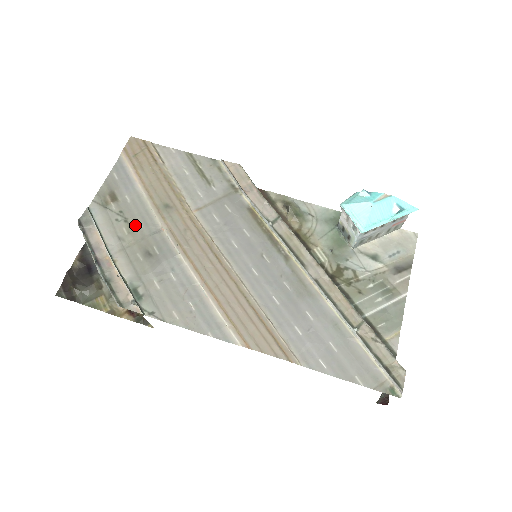
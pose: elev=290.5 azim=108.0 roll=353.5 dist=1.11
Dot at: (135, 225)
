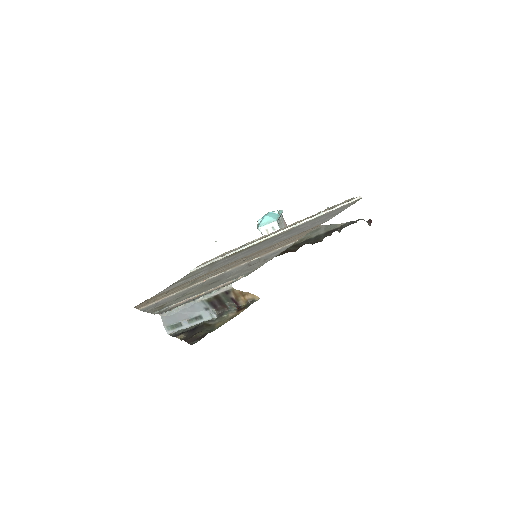
Dot at: (190, 292)
